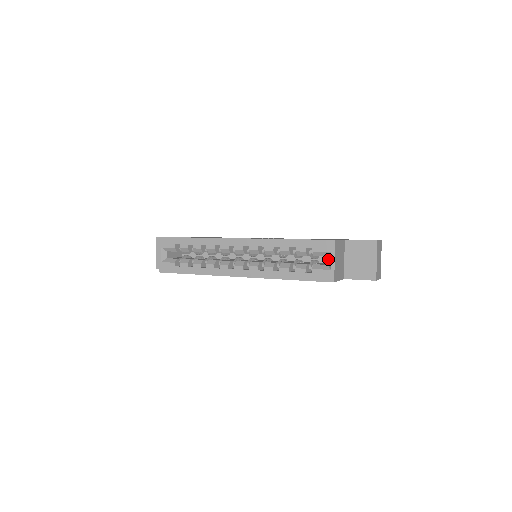
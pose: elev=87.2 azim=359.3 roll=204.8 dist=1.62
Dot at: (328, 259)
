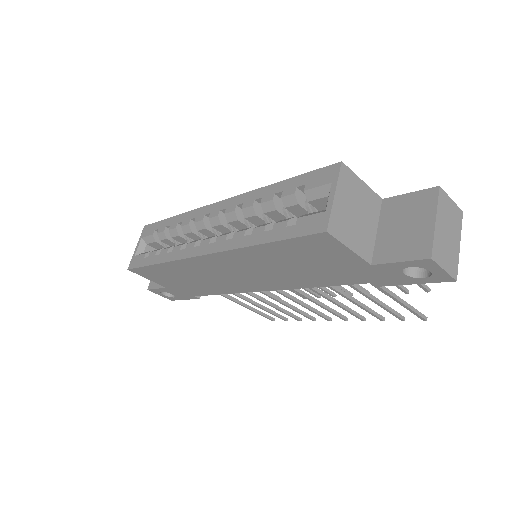
Dot at: (327, 199)
